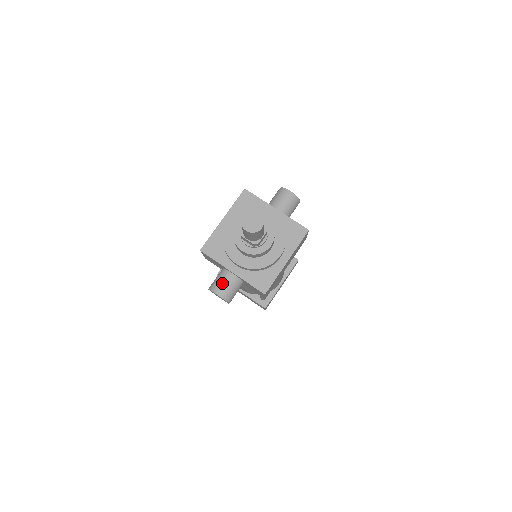
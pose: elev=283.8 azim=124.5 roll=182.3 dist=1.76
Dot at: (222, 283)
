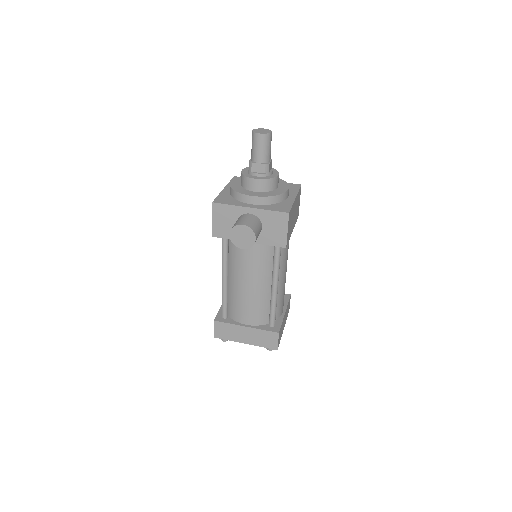
Dot at: (243, 219)
